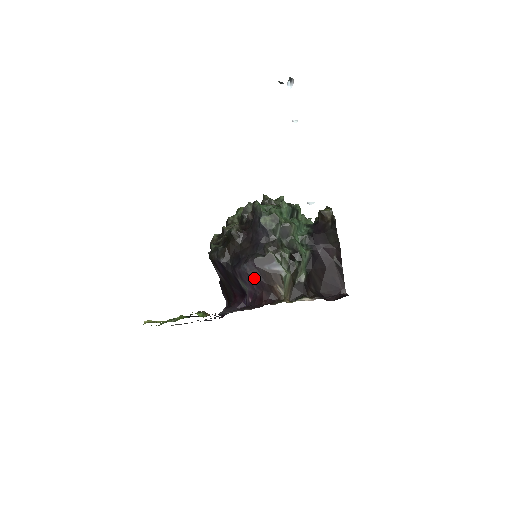
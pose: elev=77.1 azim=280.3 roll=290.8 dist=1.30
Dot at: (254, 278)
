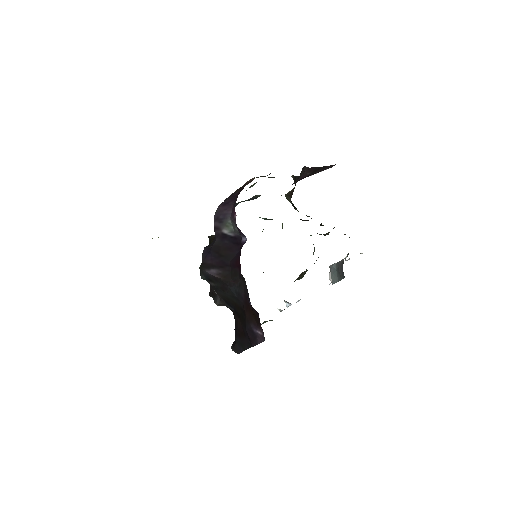
Dot at: (227, 201)
